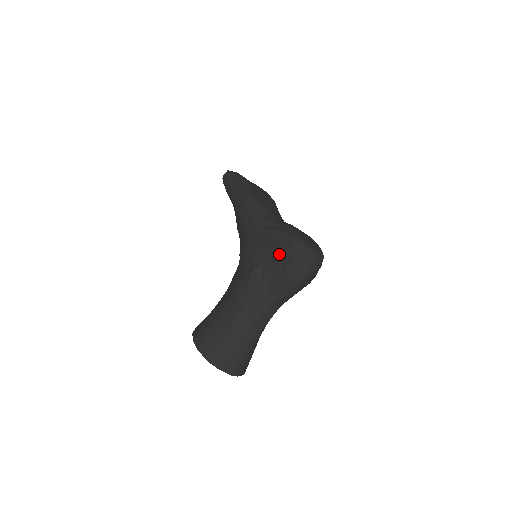
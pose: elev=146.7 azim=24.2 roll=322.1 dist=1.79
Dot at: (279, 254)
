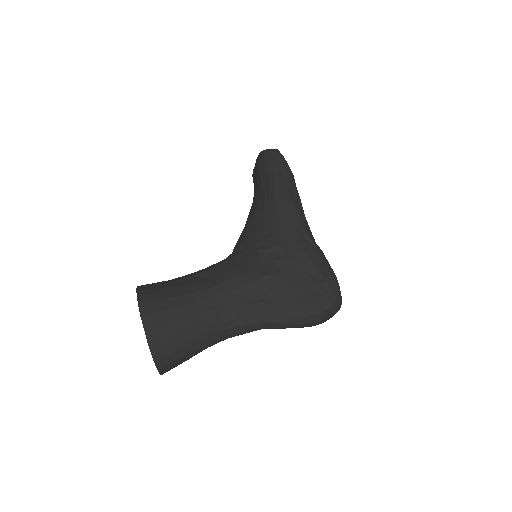
Dot at: (309, 279)
